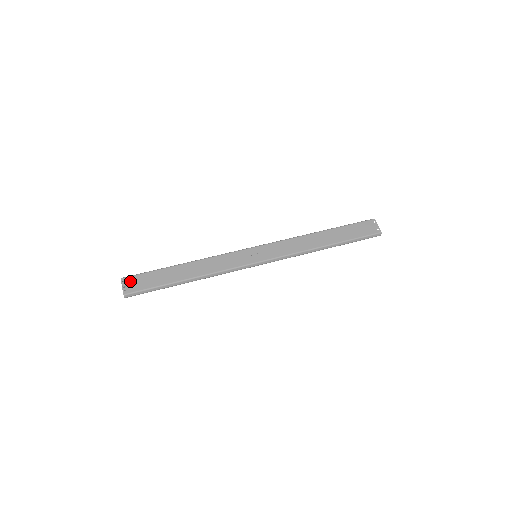
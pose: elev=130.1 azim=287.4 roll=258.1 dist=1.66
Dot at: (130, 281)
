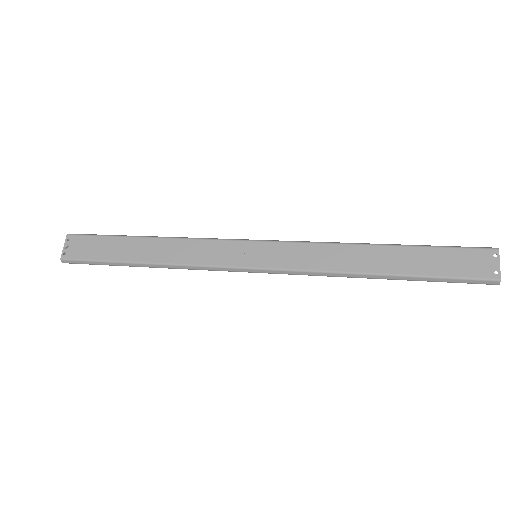
Dot at: (75, 242)
